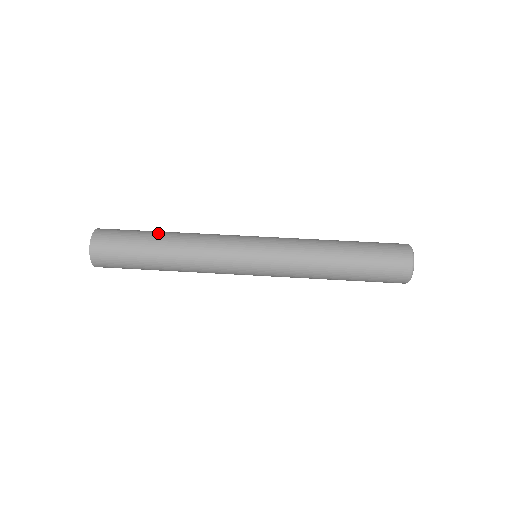
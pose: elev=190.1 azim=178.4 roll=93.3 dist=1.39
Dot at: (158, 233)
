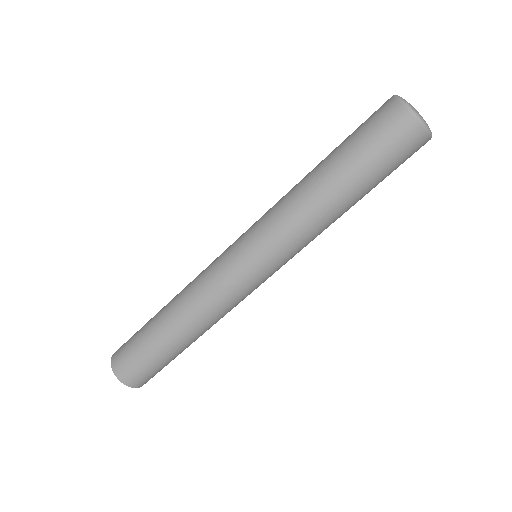
Dot at: (162, 332)
